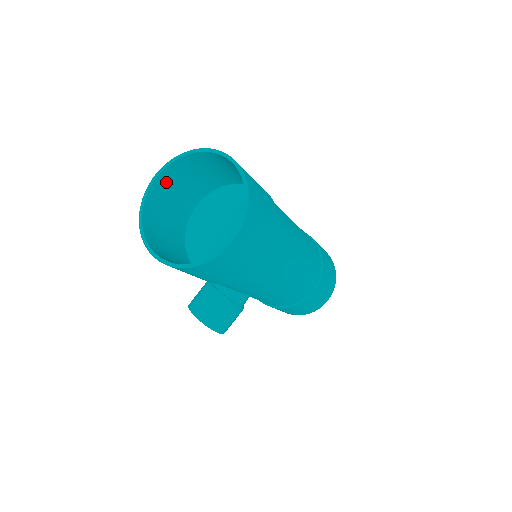
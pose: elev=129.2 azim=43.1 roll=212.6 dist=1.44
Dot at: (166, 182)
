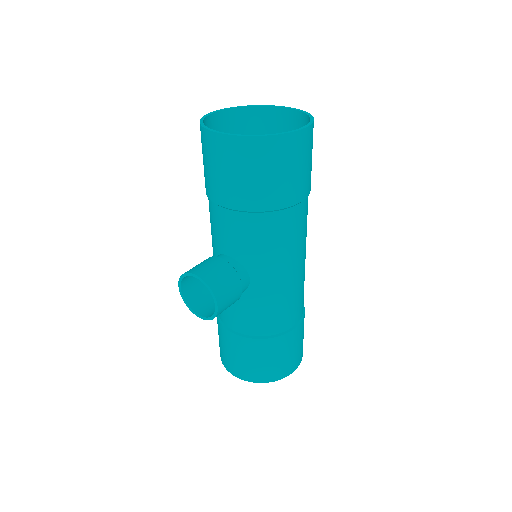
Dot at: (219, 125)
